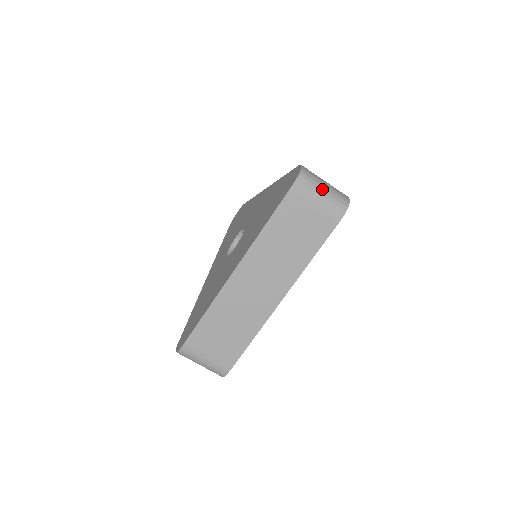
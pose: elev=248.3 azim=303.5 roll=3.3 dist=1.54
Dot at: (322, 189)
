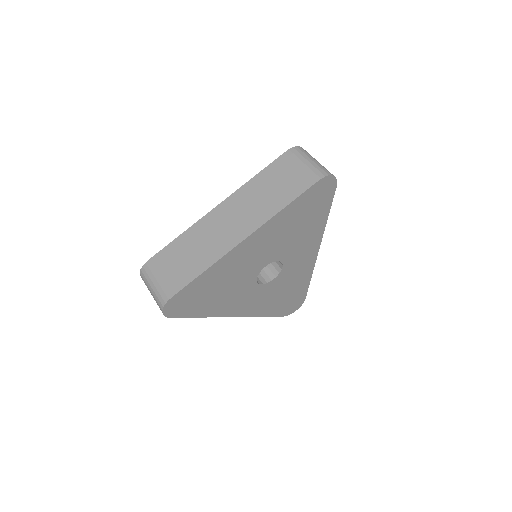
Dot at: (312, 159)
